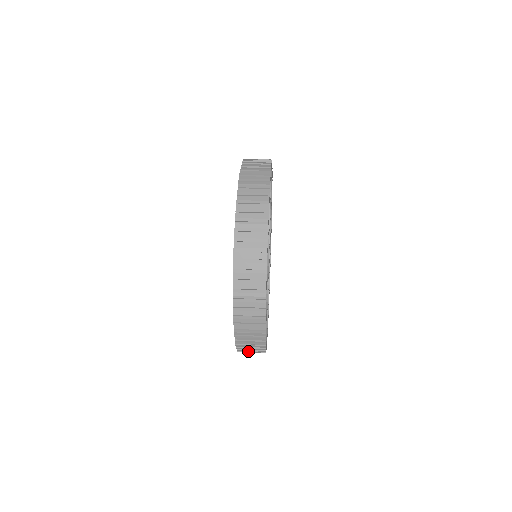
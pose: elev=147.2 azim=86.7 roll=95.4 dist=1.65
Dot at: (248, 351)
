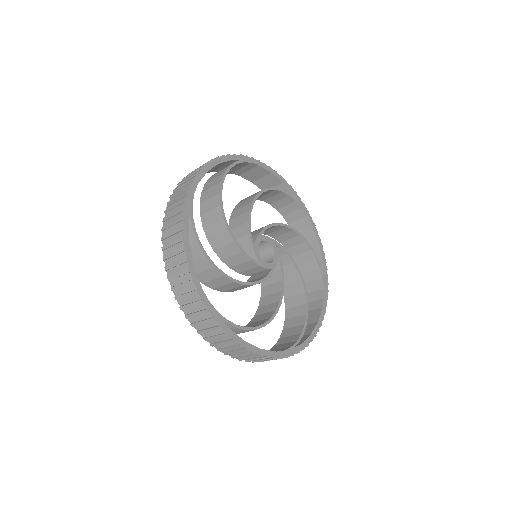
Dot at: (188, 304)
